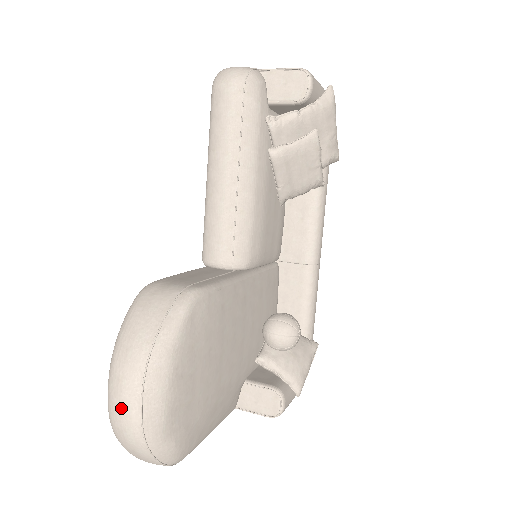
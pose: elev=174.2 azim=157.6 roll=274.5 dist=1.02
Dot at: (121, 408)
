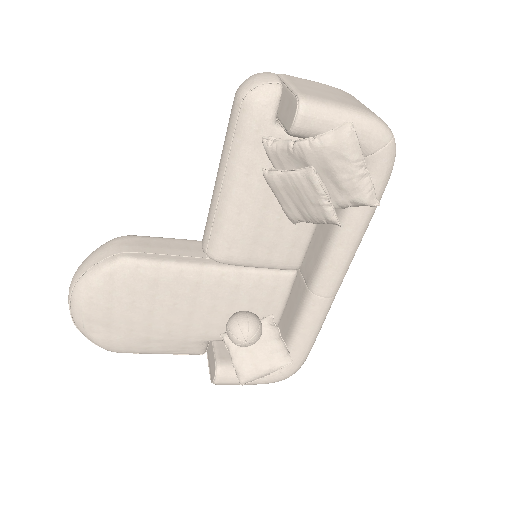
Dot at: occluded
